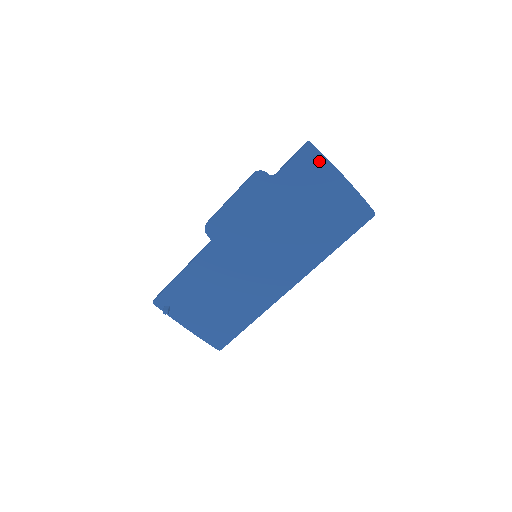
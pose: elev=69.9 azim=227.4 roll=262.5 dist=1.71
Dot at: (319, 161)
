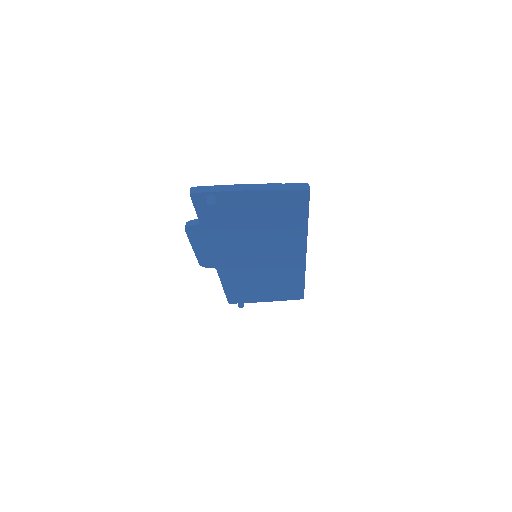
Dot at: (212, 204)
